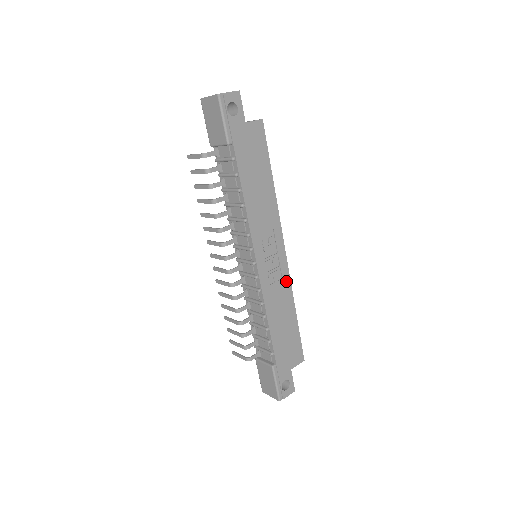
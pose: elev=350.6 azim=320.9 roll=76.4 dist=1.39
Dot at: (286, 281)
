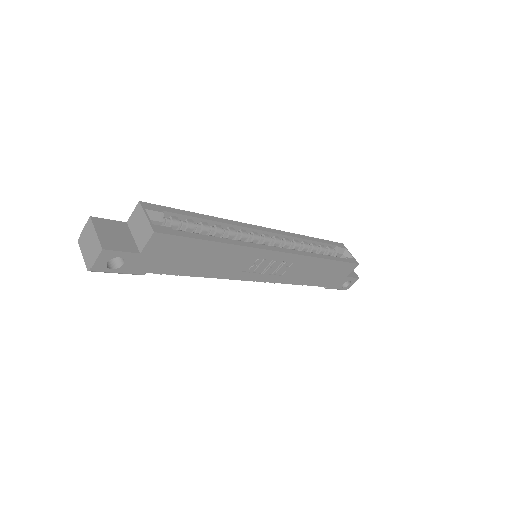
Dot at: (299, 260)
